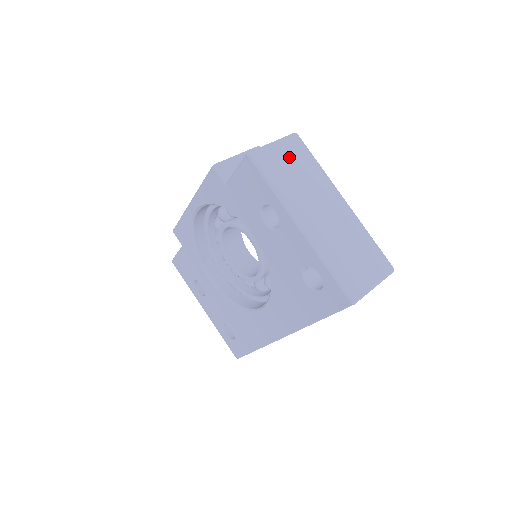
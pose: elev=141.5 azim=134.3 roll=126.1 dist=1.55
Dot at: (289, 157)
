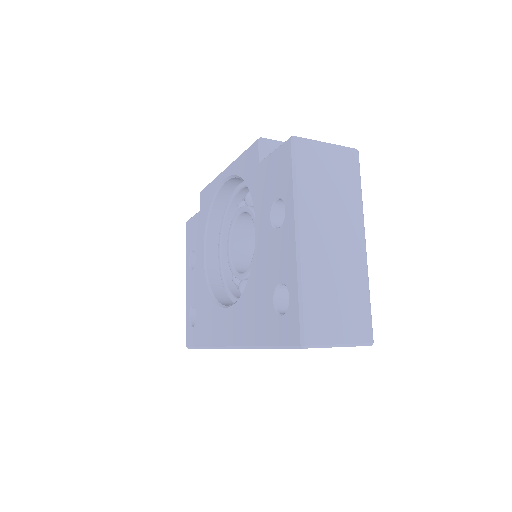
Dot at: (333, 166)
